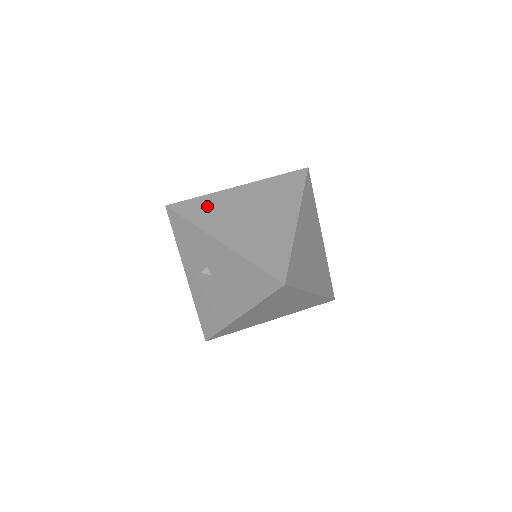
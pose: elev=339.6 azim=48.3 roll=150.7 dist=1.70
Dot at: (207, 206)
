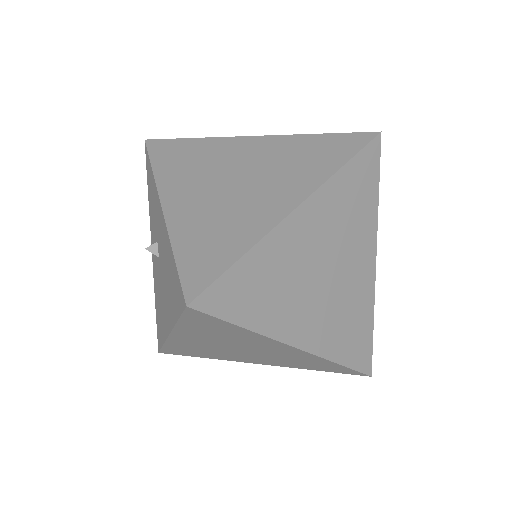
Dot at: (190, 152)
